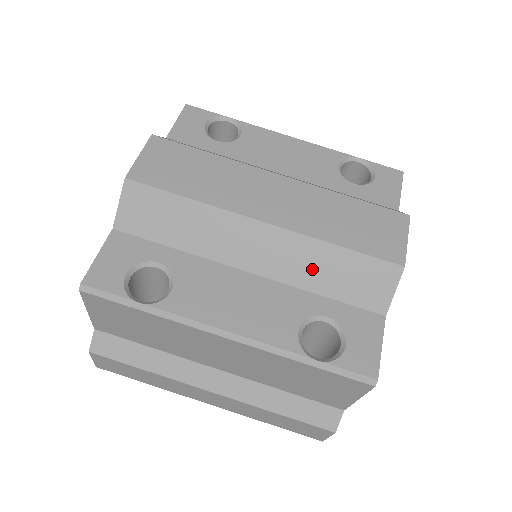
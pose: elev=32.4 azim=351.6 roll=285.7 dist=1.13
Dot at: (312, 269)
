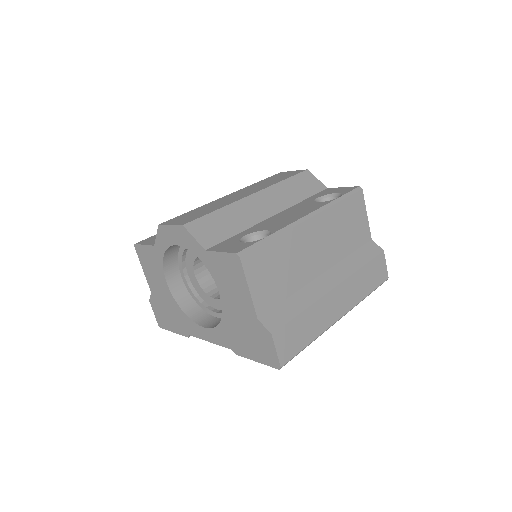
Dot at: (289, 195)
